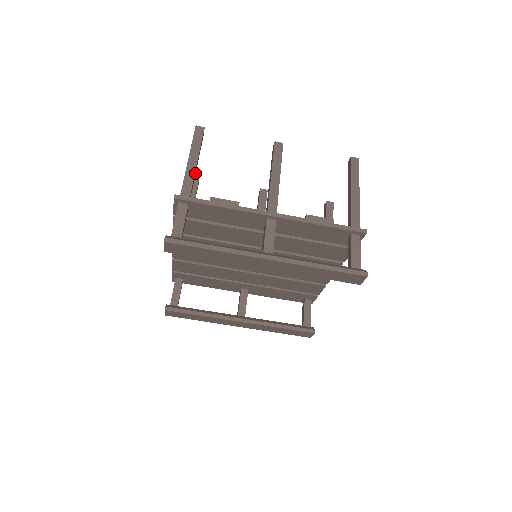
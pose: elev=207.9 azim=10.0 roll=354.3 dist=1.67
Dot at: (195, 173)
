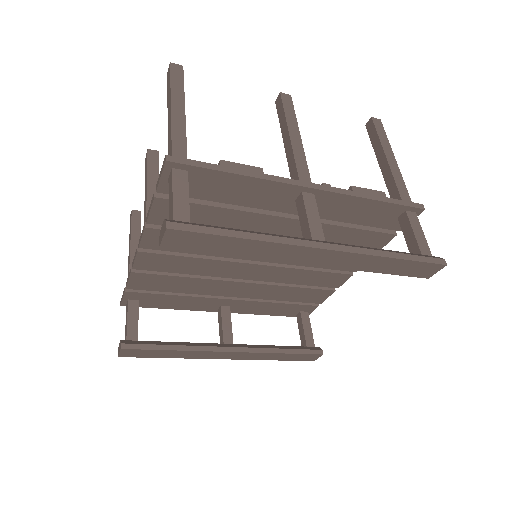
Dot at: occluded
